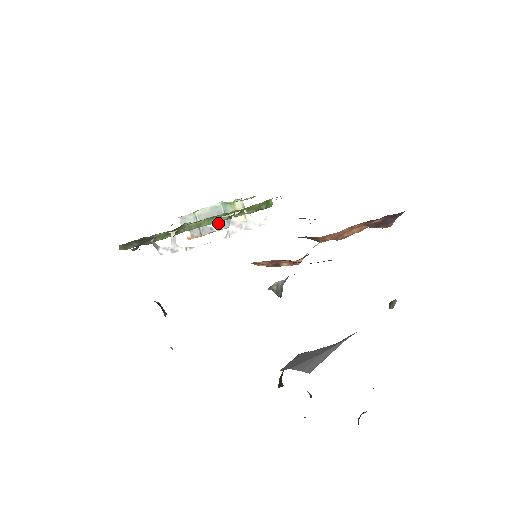
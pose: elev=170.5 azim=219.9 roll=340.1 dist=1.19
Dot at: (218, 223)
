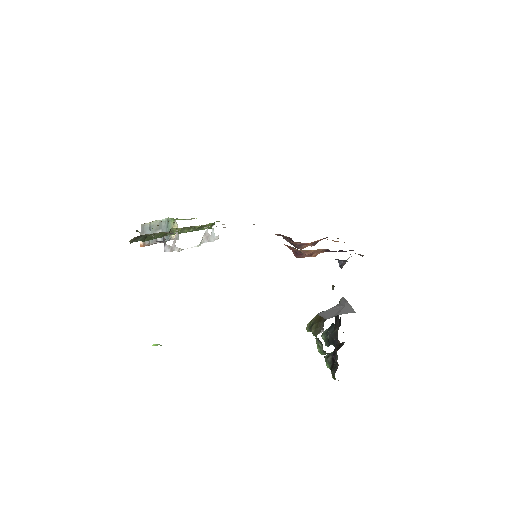
Dot at: occluded
